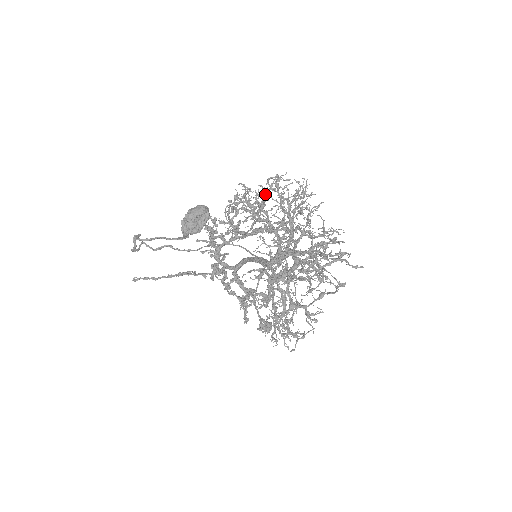
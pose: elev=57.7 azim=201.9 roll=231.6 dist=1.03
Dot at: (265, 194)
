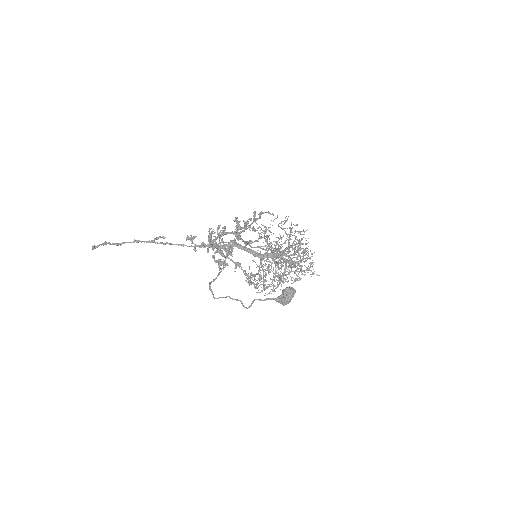
Dot at: (297, 252)
